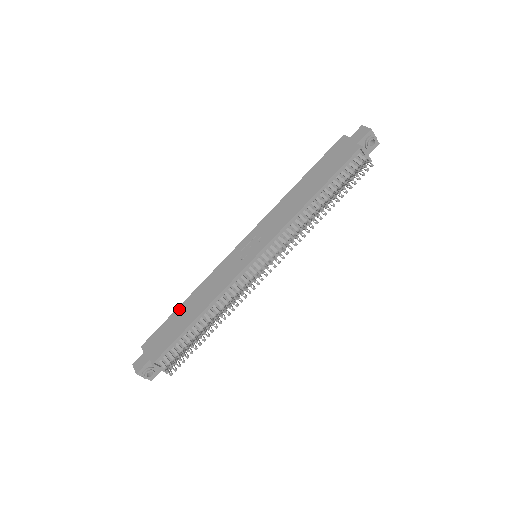
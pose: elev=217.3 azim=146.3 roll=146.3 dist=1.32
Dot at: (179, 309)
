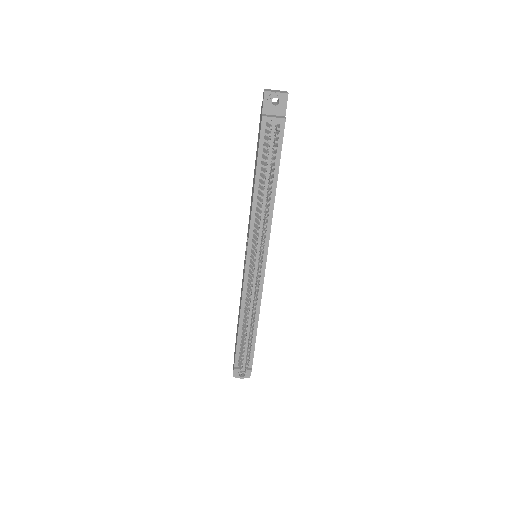
Dot at: occluded
